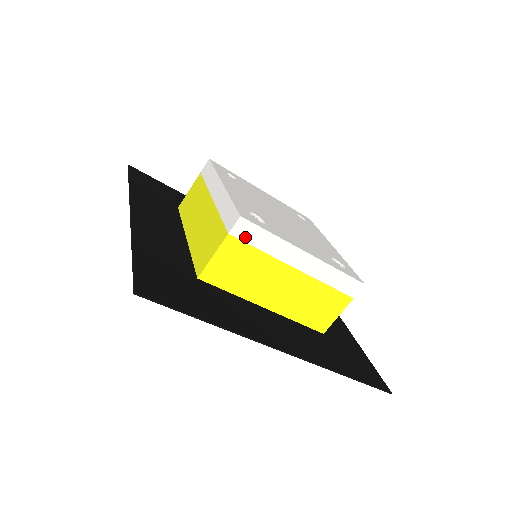
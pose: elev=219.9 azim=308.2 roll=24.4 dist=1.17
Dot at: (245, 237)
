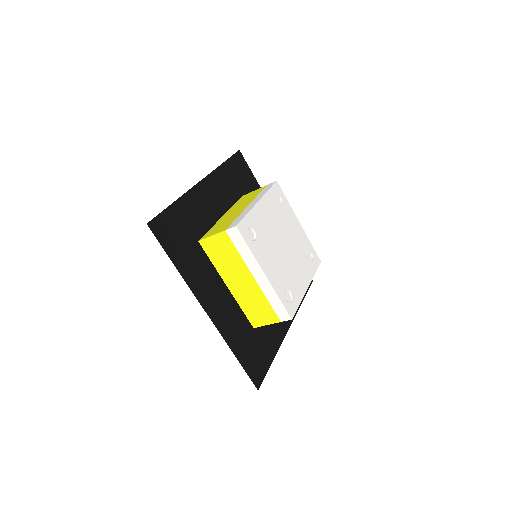
Dot at: (233, 239)
